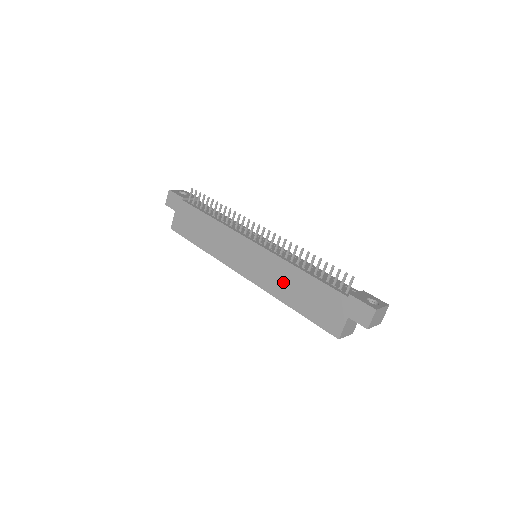
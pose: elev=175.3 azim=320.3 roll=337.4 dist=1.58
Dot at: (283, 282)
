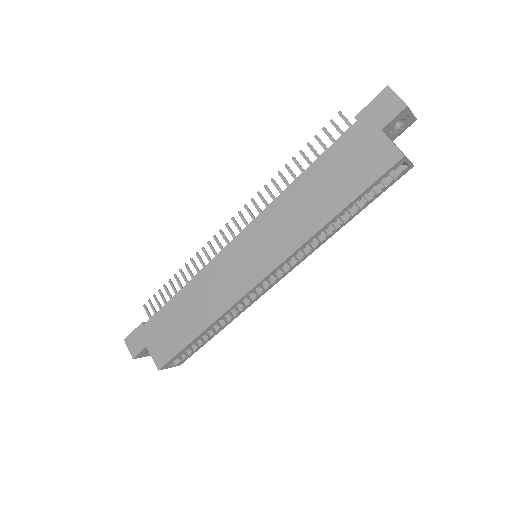
Dot at: (298, 214)
